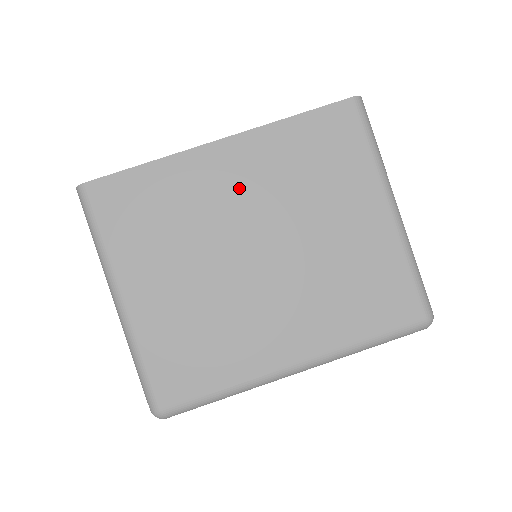
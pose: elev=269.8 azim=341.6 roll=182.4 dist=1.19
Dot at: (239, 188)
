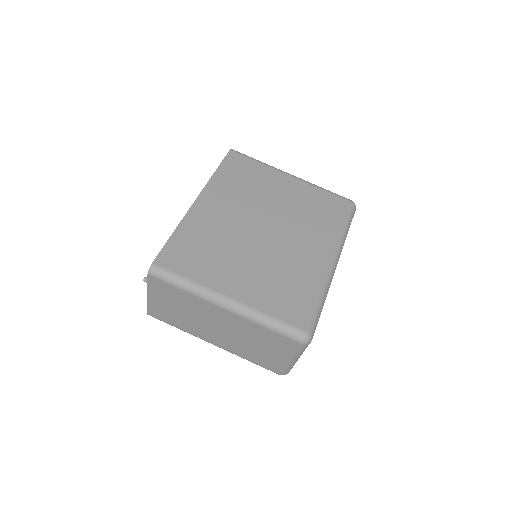
Dot at: (226, 211)
